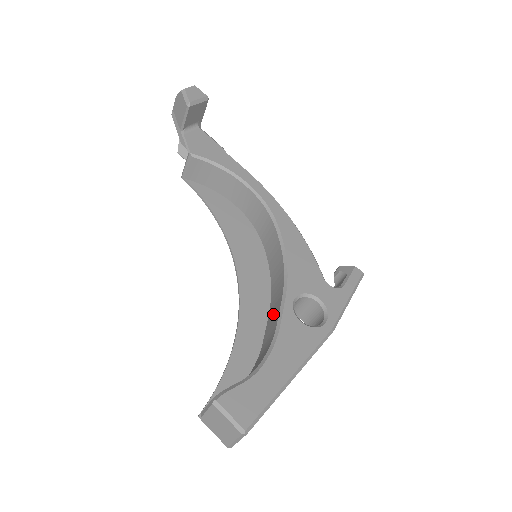
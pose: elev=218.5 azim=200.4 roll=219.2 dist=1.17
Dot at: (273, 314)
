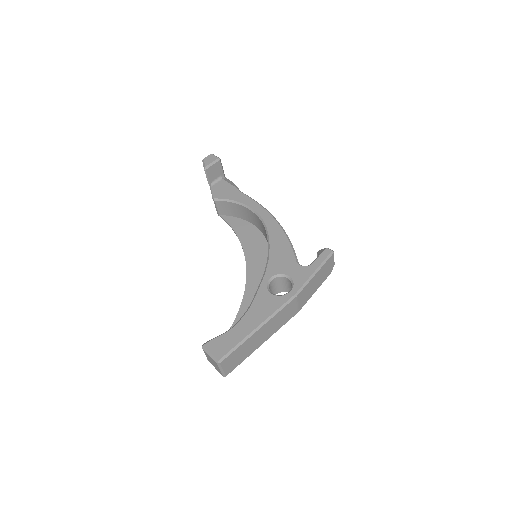
Dot at: occluded
